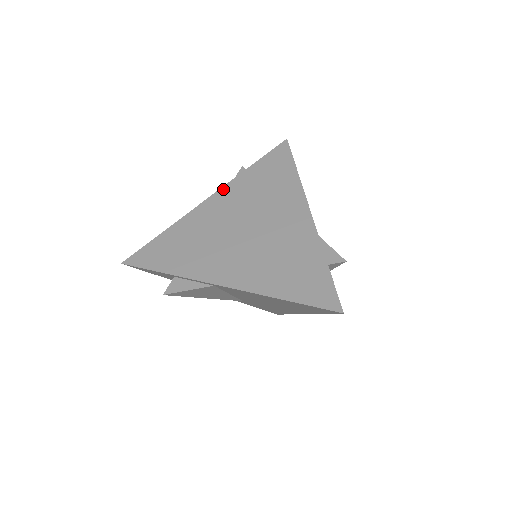
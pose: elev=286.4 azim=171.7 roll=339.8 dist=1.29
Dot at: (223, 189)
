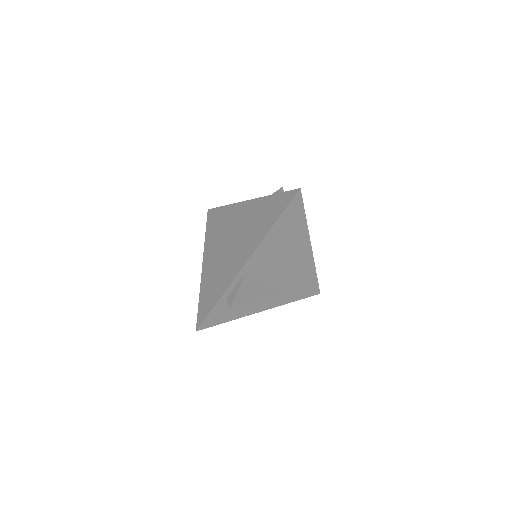
Dot at: (204, 253)
